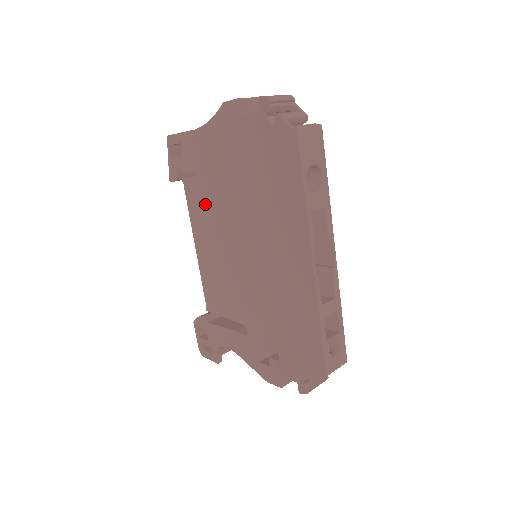
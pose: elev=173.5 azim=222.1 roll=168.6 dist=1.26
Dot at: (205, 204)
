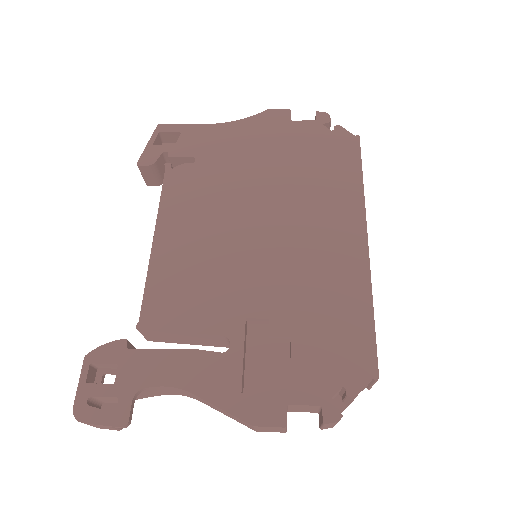
Dot at: (200, 189)
